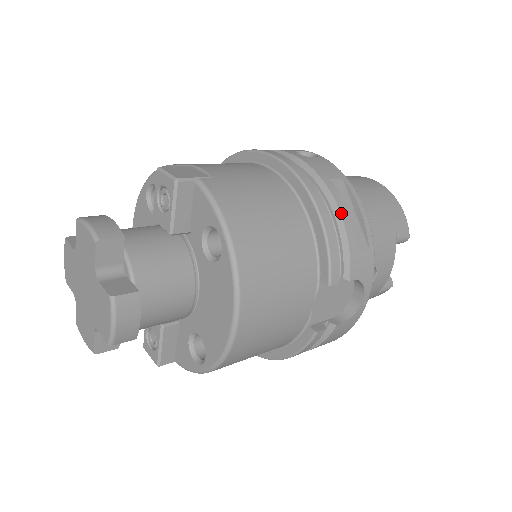
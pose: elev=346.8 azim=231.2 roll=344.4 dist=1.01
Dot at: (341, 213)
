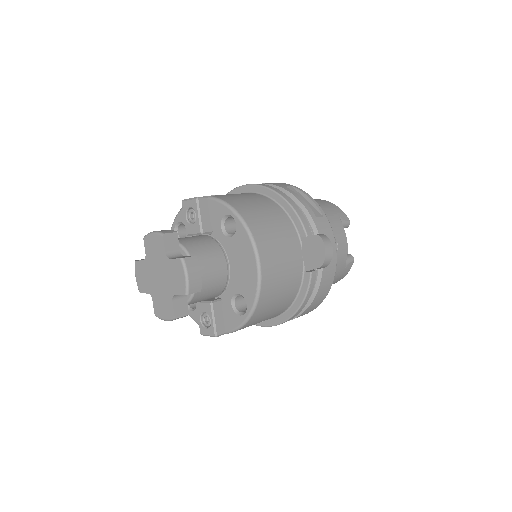
Dot at: (298, 199)
